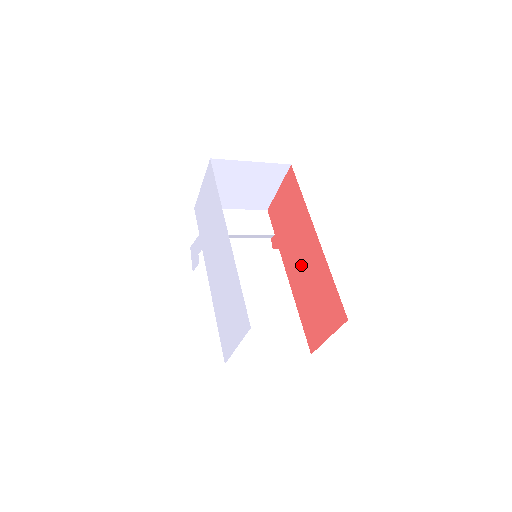
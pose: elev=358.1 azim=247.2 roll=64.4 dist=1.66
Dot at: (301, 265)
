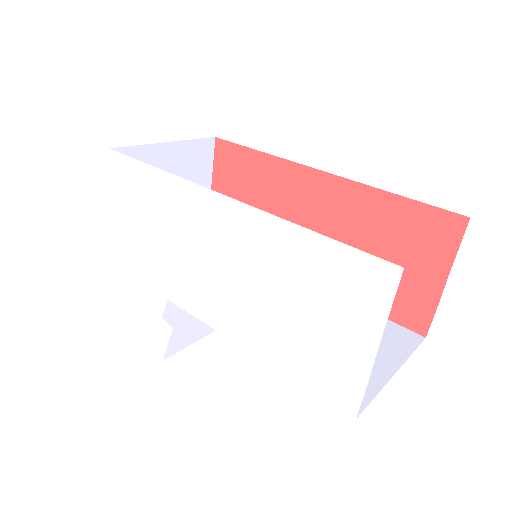
Dot at: occluded
